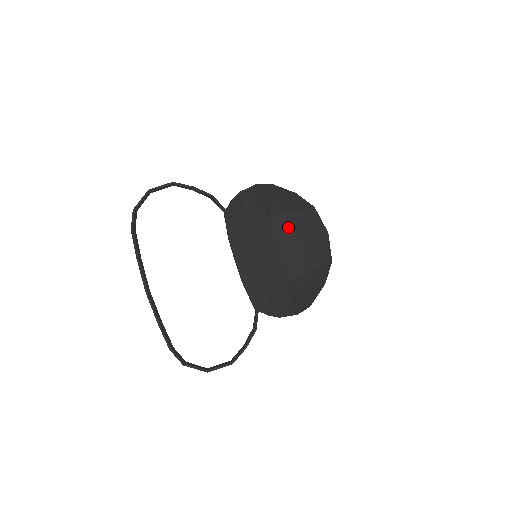
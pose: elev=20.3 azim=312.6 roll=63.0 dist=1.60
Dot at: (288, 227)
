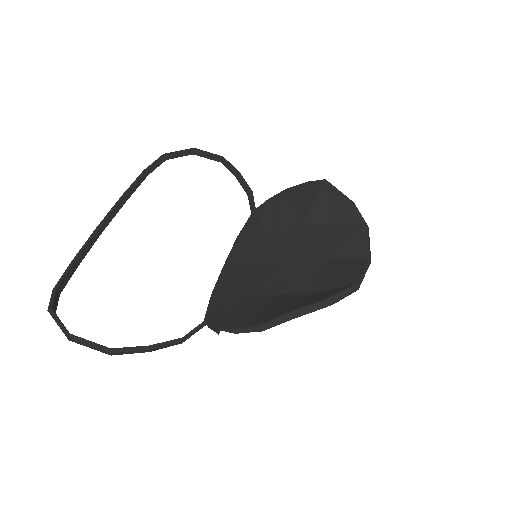
Dot at: (320, 240)
